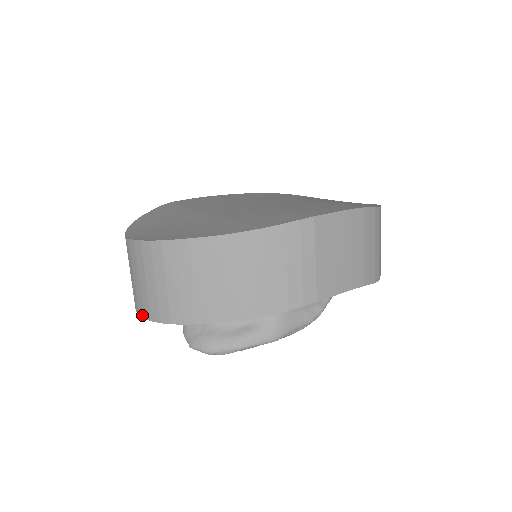
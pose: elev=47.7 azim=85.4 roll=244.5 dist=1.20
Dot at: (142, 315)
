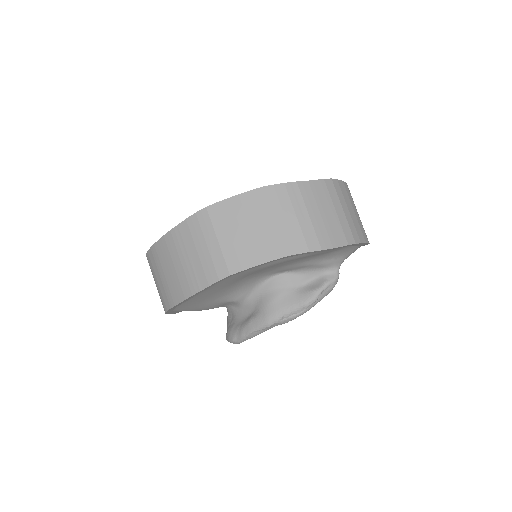
Dot at: occluded
